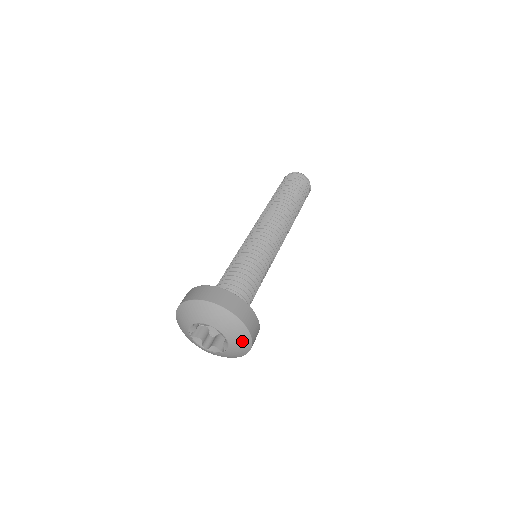
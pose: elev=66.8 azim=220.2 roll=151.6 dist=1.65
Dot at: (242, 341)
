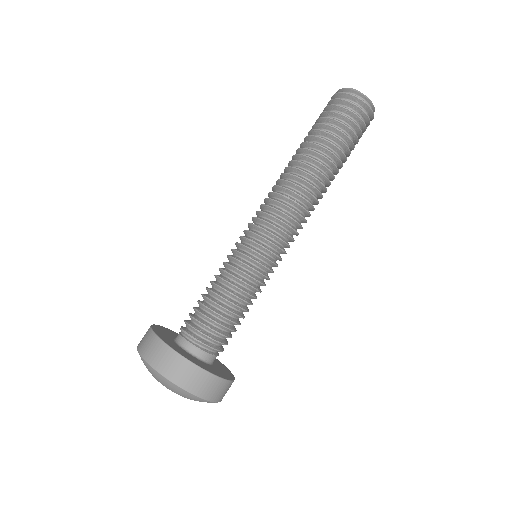
Dot at: (202, 401)
